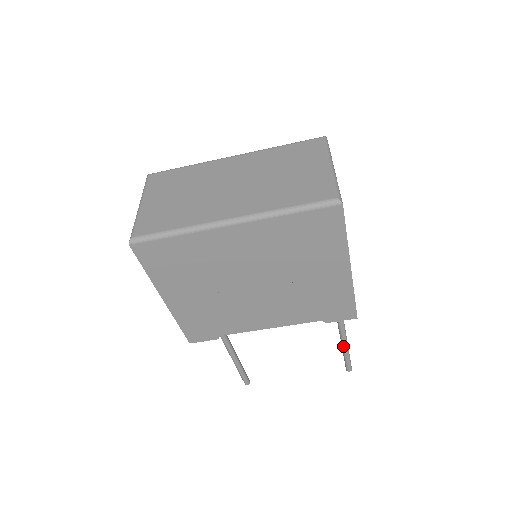
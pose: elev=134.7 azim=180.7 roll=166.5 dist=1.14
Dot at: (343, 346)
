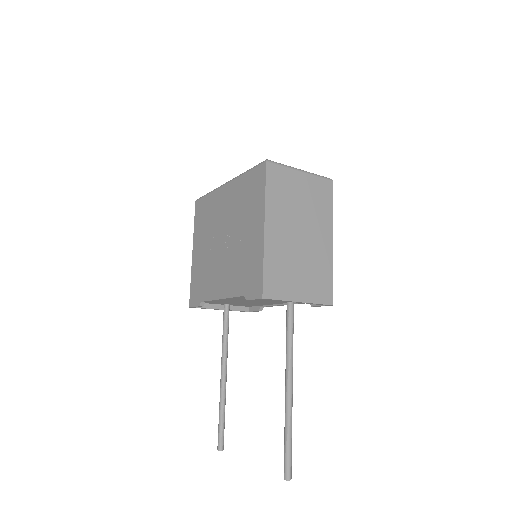
Dot at: (285, 414)
